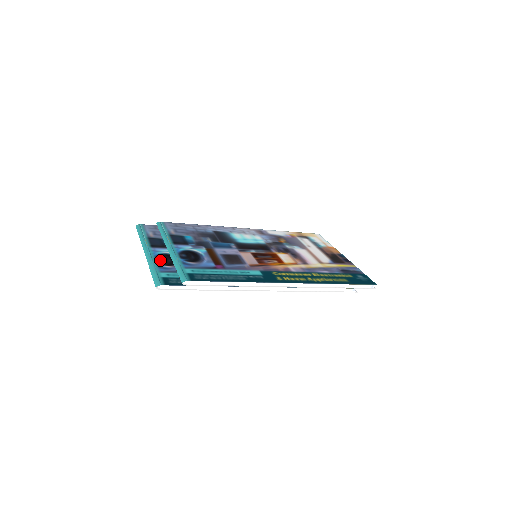
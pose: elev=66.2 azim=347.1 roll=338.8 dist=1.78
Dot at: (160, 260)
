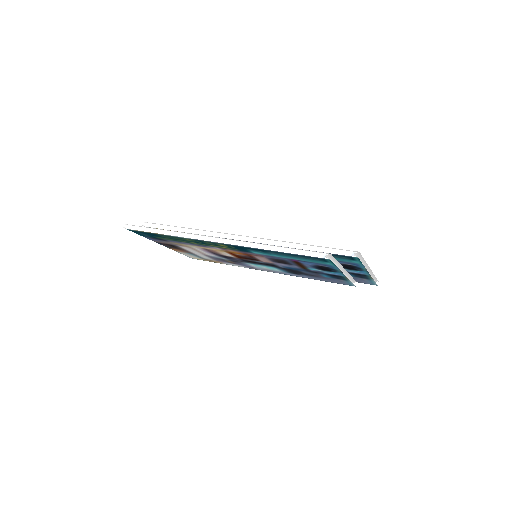
Dot at: occluded
